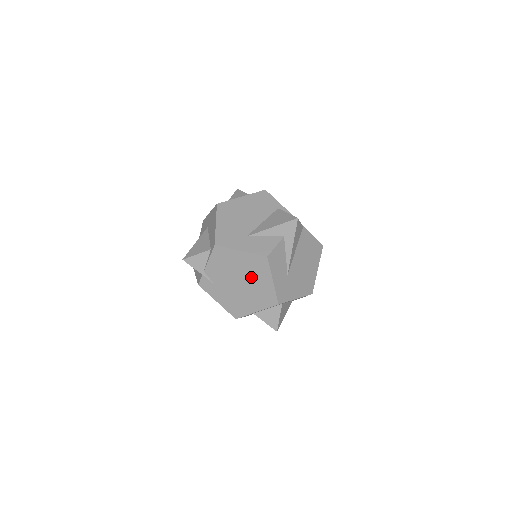
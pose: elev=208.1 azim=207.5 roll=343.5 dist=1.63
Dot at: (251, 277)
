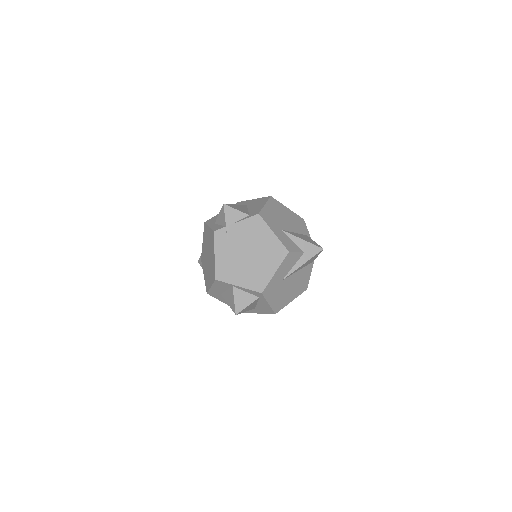
Dot at: (262, 257)
